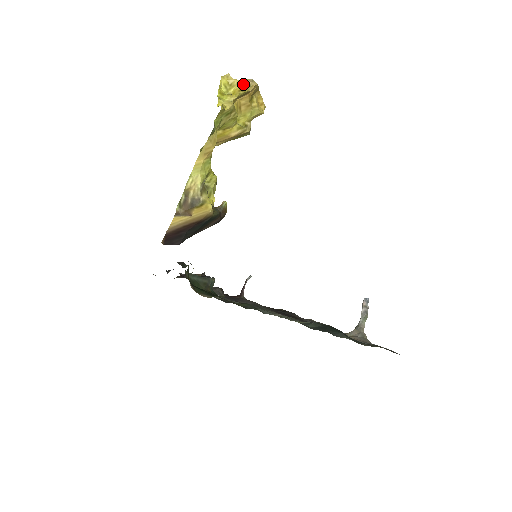
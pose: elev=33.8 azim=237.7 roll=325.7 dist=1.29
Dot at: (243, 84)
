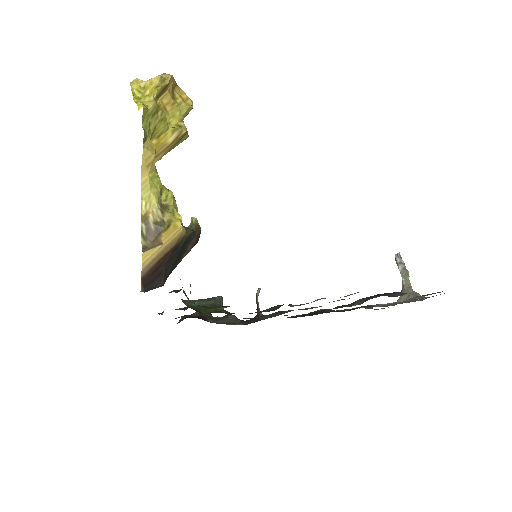
Dot at: (157, 81)
